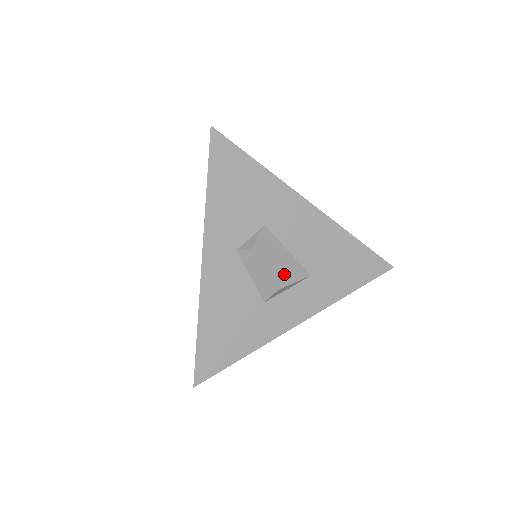
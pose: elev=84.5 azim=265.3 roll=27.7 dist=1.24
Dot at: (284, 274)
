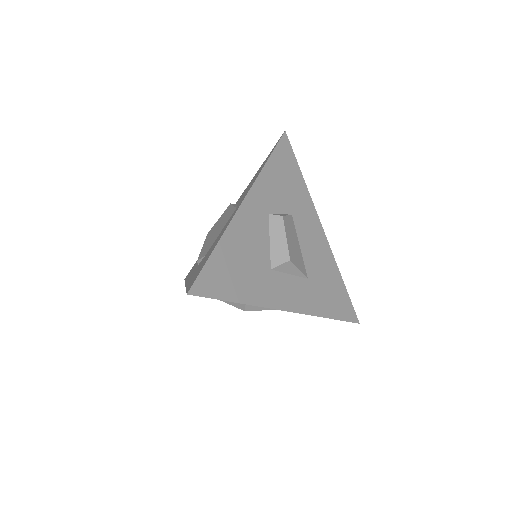
Dot at: (295, 256)
